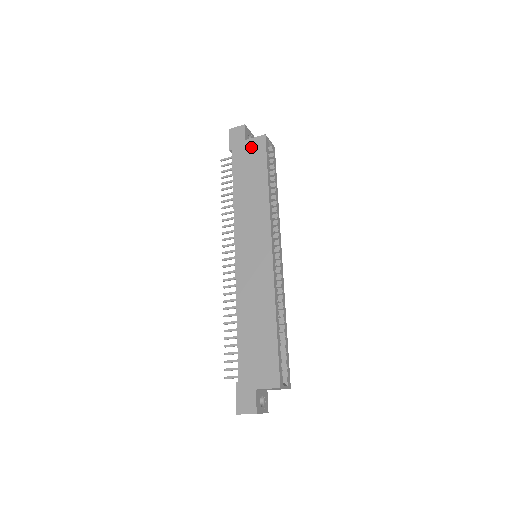
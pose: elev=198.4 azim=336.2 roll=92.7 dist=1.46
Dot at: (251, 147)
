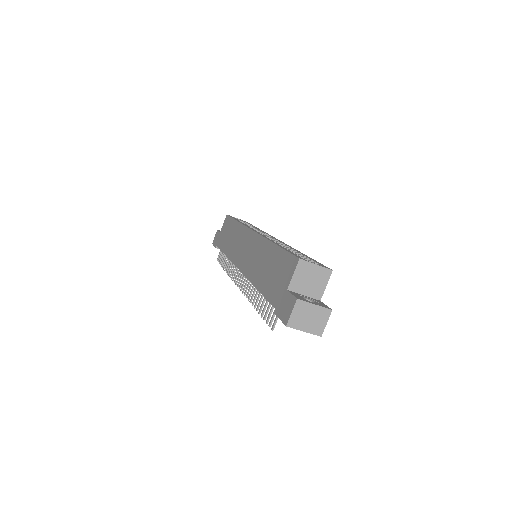
Dot at: (223, 229)
